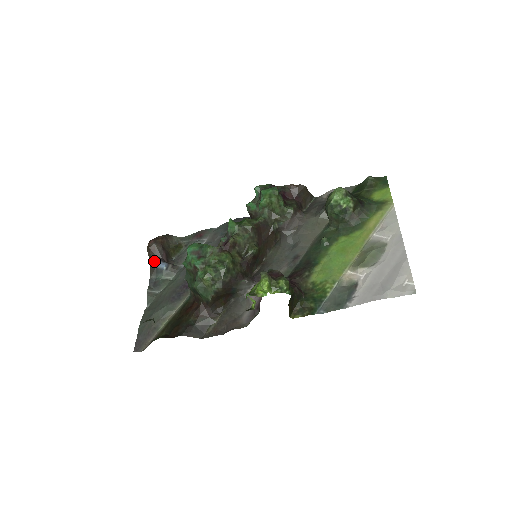
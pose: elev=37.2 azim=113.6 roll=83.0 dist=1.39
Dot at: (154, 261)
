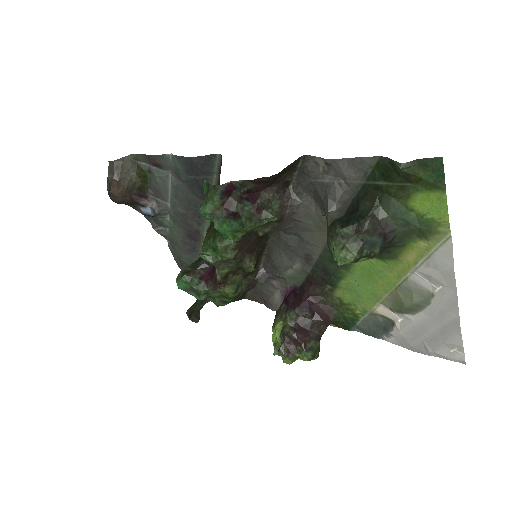
Dot at: (134, 208)
